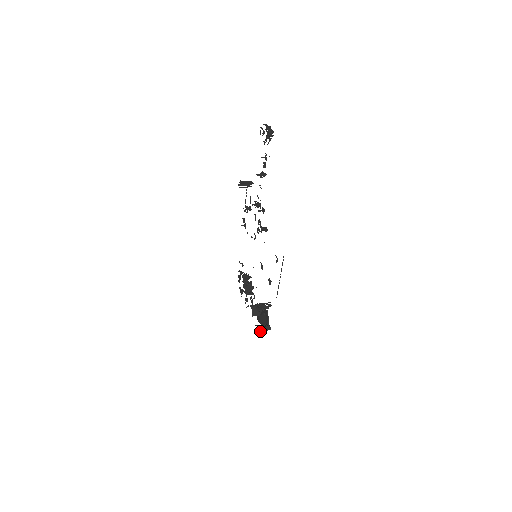
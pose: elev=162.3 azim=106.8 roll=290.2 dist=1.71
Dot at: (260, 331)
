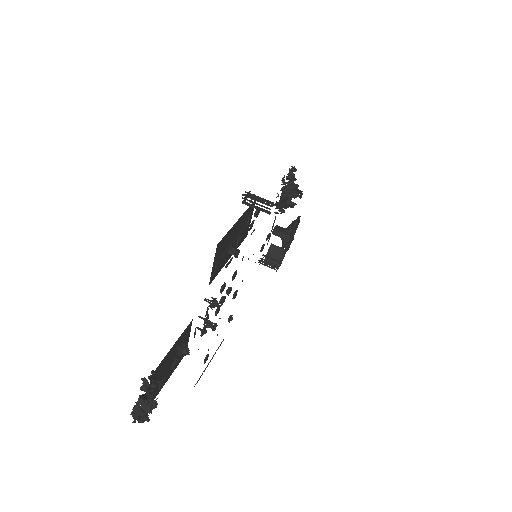
Dot at: occluded
